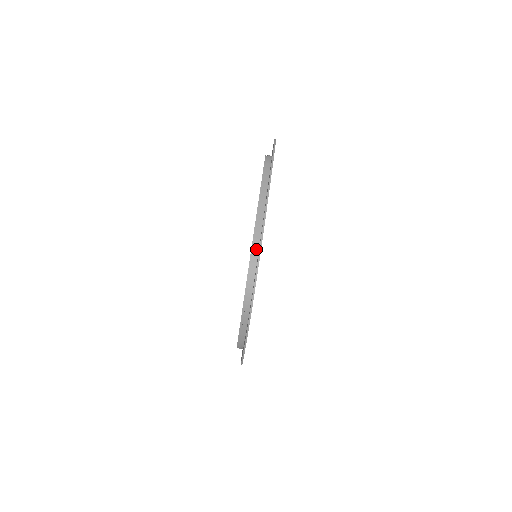
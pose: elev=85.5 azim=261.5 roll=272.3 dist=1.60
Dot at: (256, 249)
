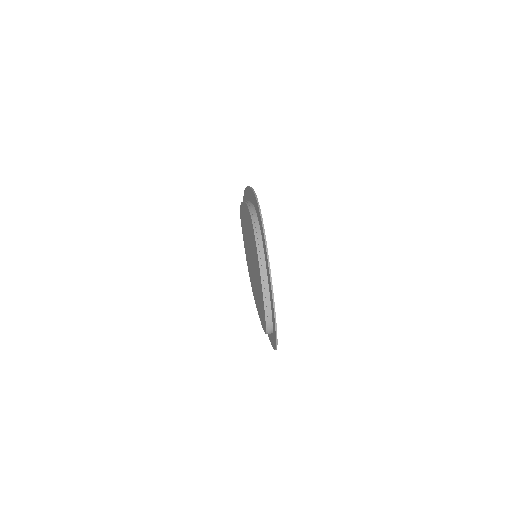
Dot at: (252, 207)
